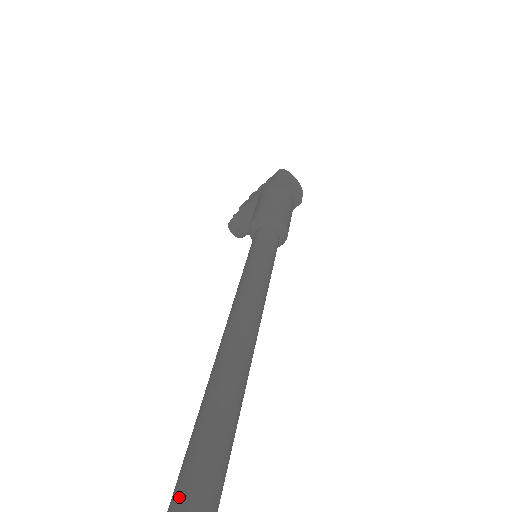
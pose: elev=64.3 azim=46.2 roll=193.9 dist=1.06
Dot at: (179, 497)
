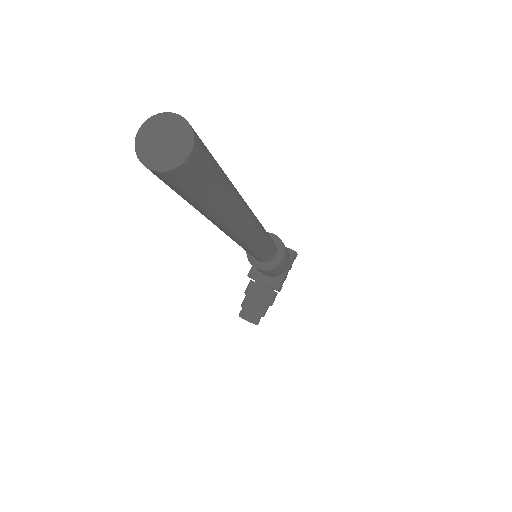
Dot at: occluded
